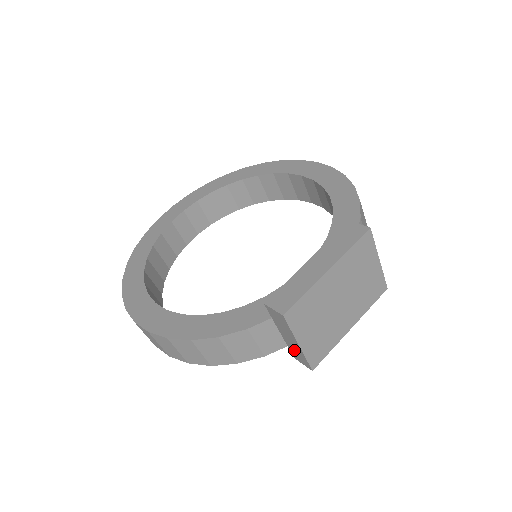
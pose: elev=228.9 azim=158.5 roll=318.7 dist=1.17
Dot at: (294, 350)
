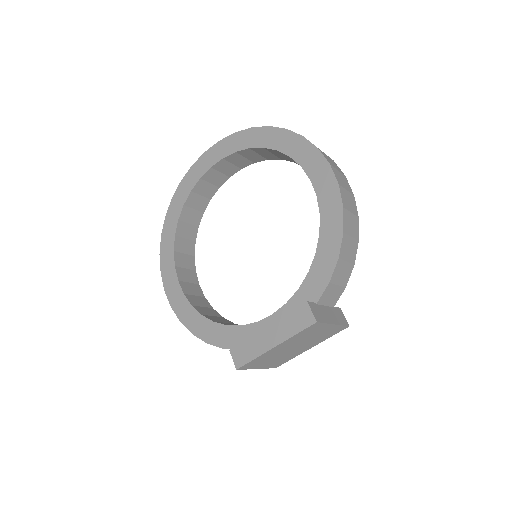
Dot at: occluded
